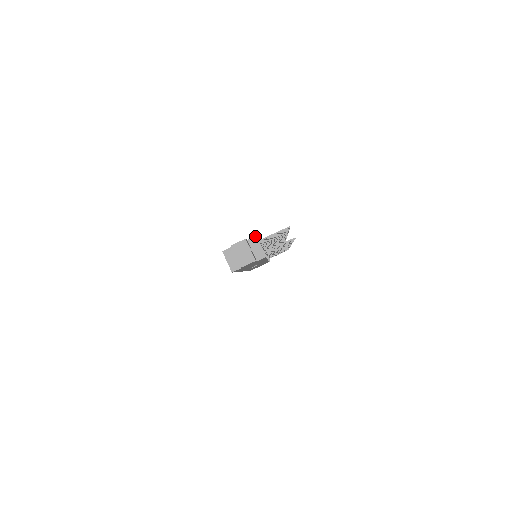
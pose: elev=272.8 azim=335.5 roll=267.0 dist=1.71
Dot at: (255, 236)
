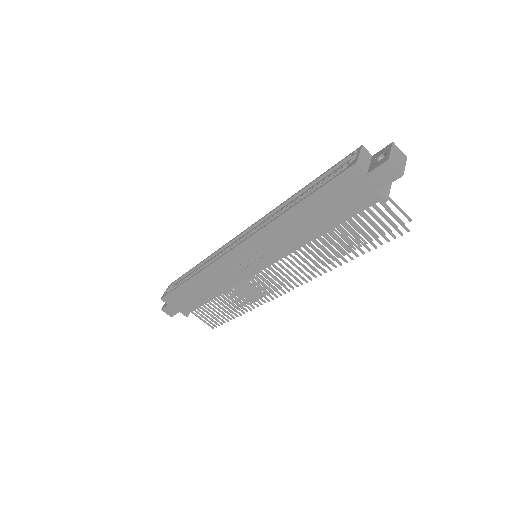
Dot at: occluded
